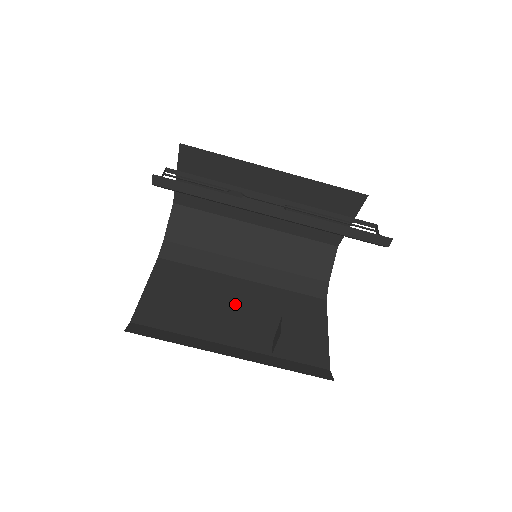
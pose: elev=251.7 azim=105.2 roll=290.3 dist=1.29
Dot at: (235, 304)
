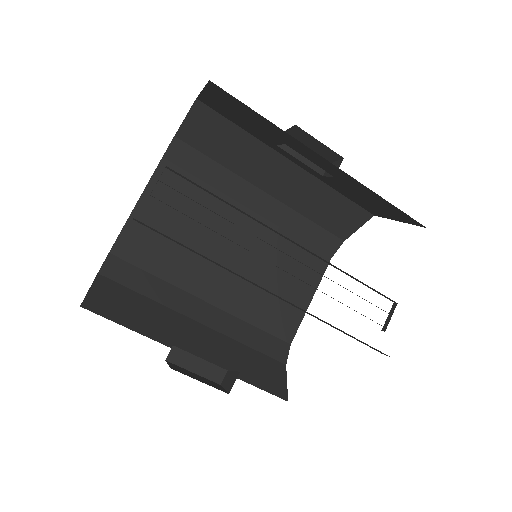
Dot at: (229, 247)
